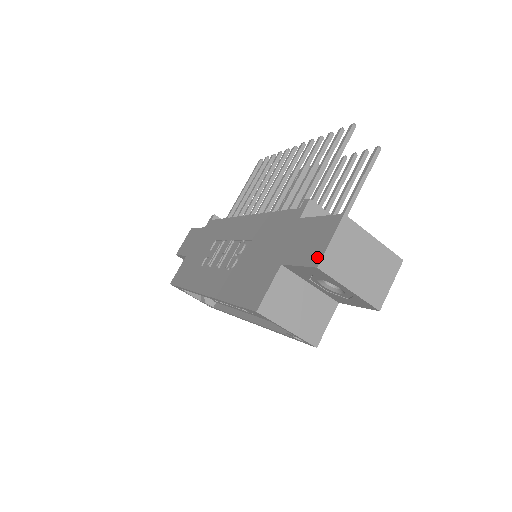
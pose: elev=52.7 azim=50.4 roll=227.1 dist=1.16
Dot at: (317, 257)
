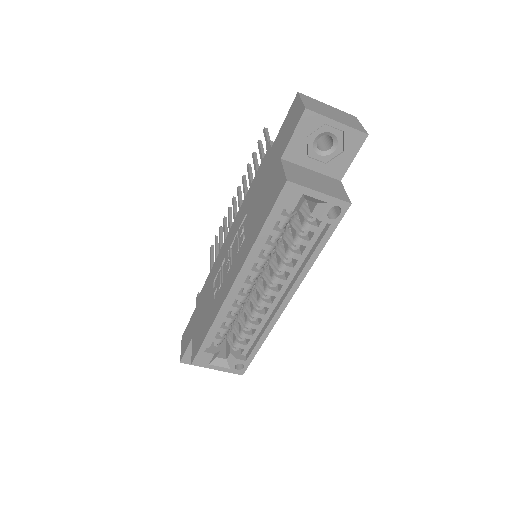
Dot at: (301, 111)
